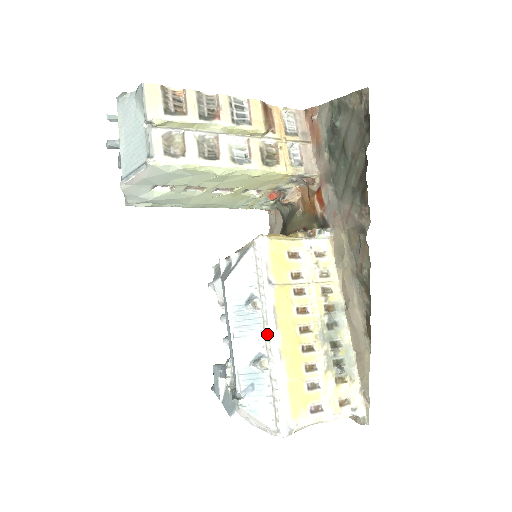
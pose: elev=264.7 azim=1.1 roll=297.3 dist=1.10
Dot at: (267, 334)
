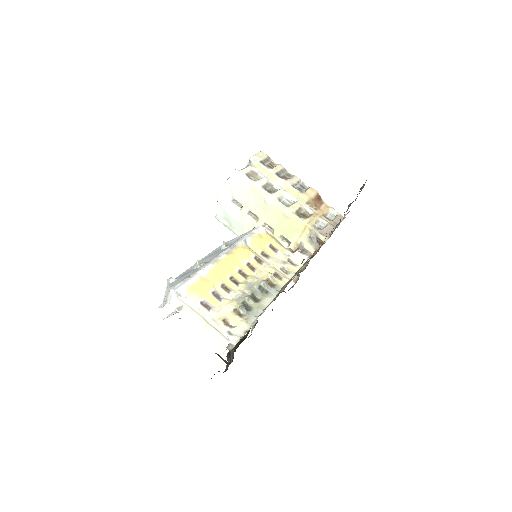
Dot at: (218, 254)
